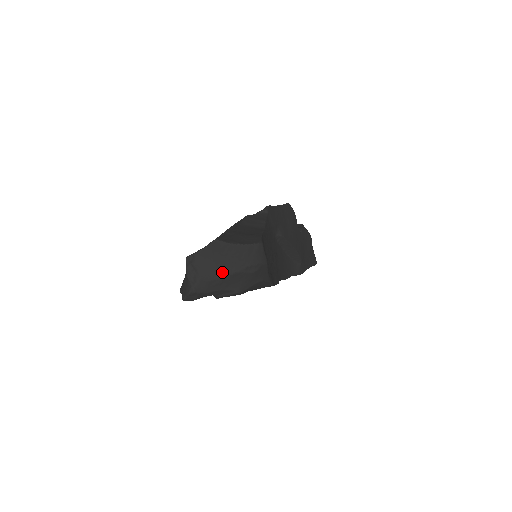
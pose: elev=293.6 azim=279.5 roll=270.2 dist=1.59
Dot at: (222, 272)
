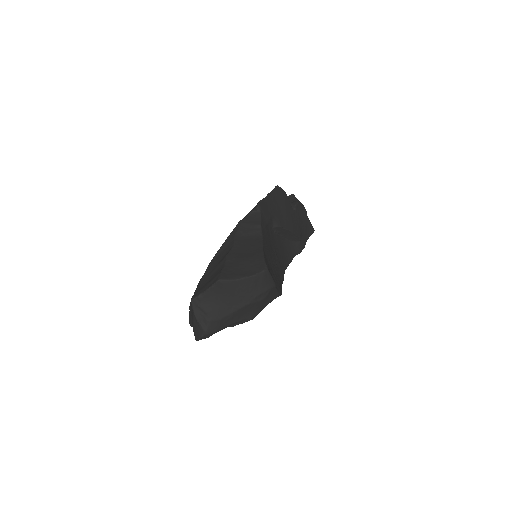
Dot at: (232, 308)
